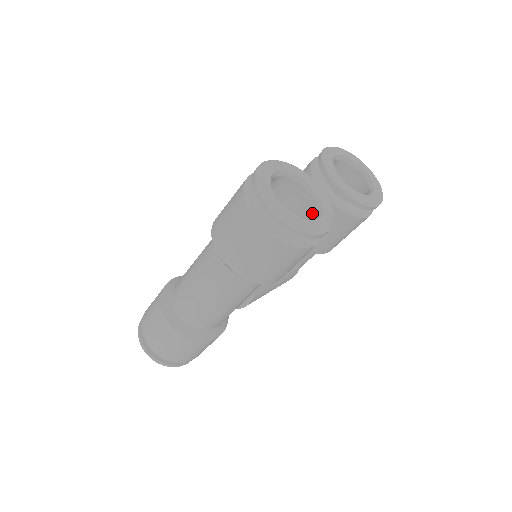
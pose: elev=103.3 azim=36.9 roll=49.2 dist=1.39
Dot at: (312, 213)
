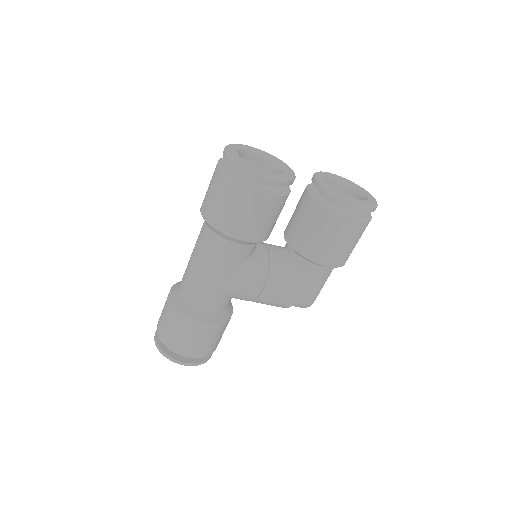
Dot at: occluded
